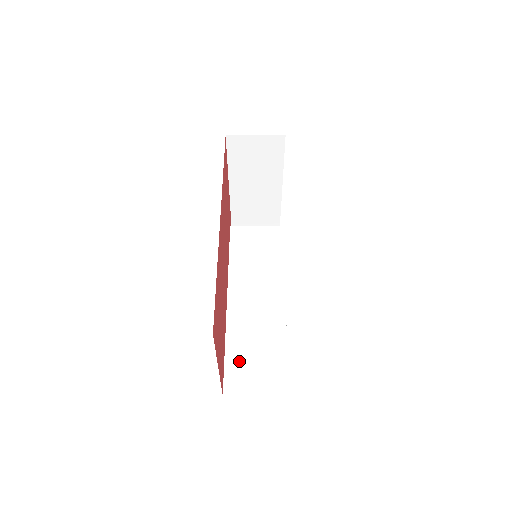
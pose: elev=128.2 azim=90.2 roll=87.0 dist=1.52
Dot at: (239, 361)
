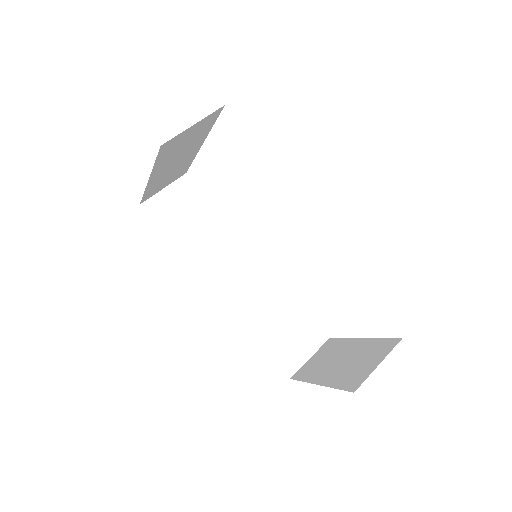
Dot at: (279, 343)
